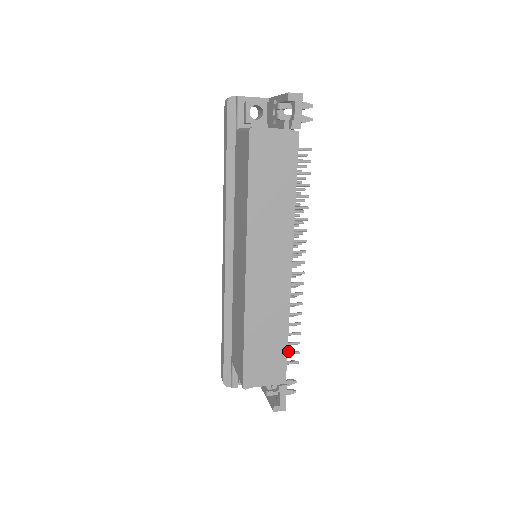
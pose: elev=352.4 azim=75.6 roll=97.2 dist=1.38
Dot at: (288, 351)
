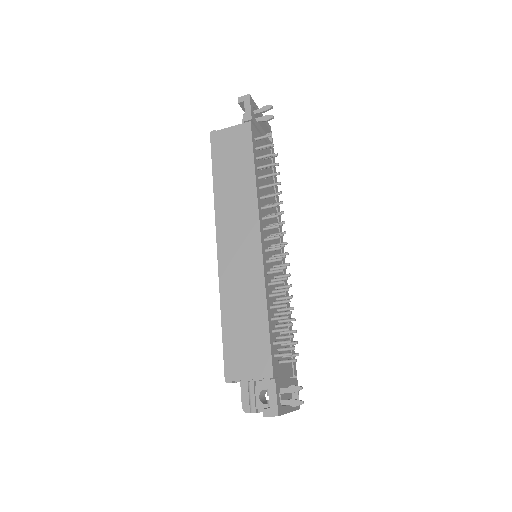
Dot at: (294, 353)
